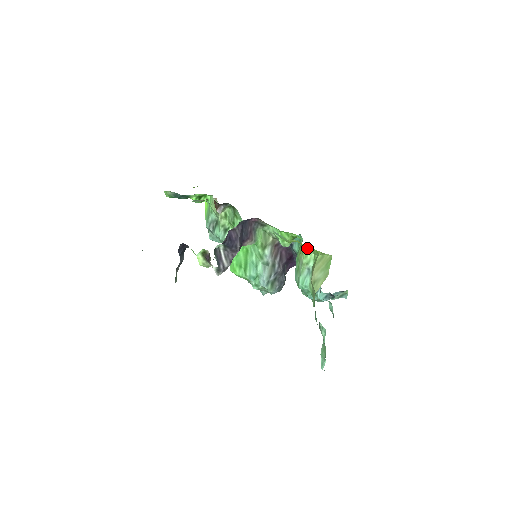
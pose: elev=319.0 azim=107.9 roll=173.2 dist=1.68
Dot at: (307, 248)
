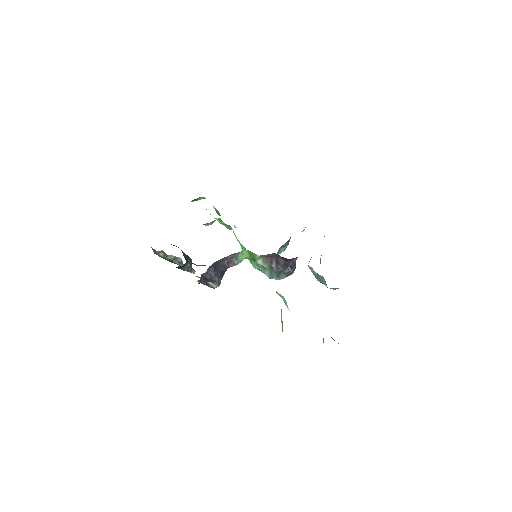
Dot at: occluded
